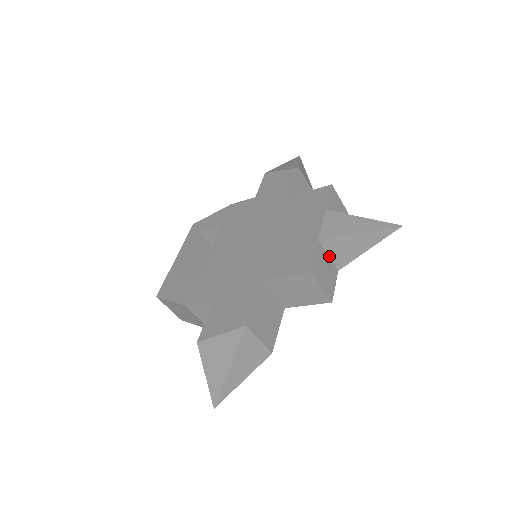
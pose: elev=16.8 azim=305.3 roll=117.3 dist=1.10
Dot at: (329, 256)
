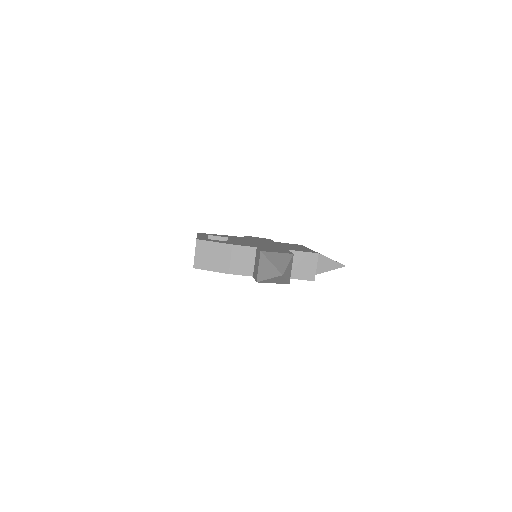
Dot at: occluded
